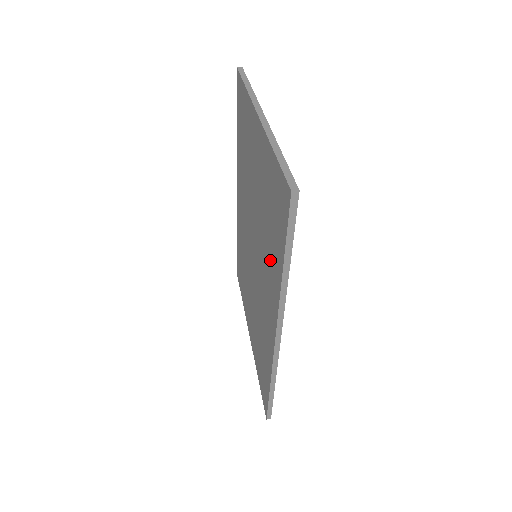
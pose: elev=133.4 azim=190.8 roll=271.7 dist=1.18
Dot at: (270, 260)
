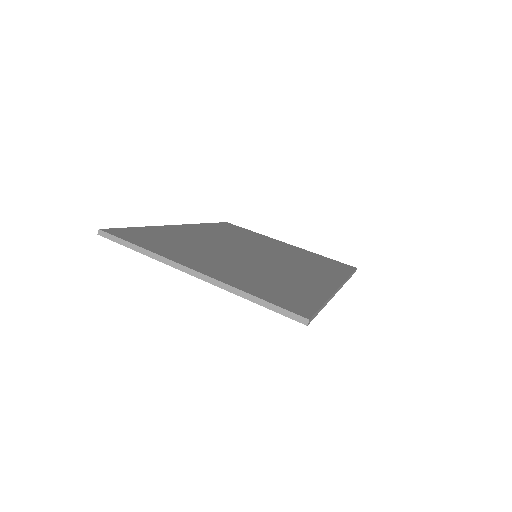
Dot at: occluded
